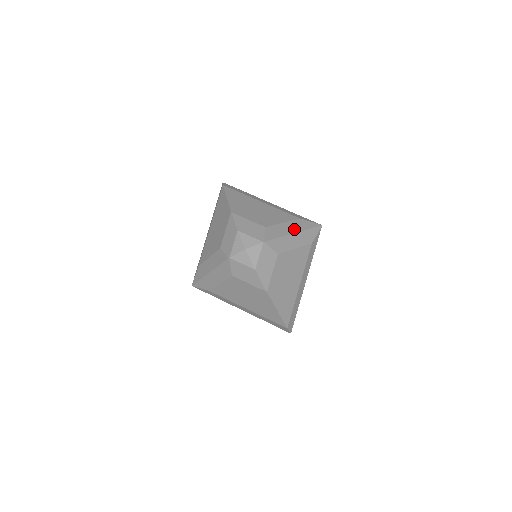
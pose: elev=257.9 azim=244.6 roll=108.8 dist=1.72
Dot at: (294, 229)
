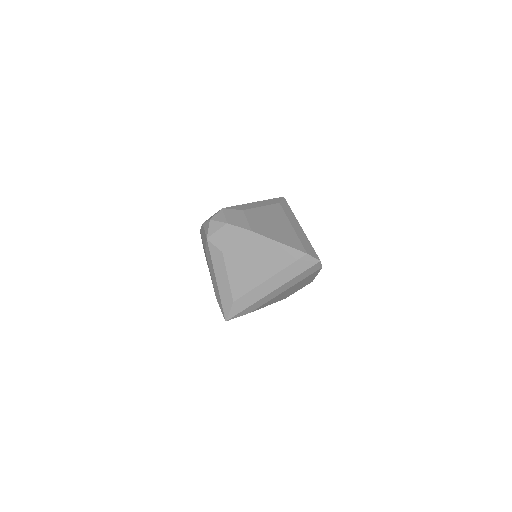
Dot at: occluded
